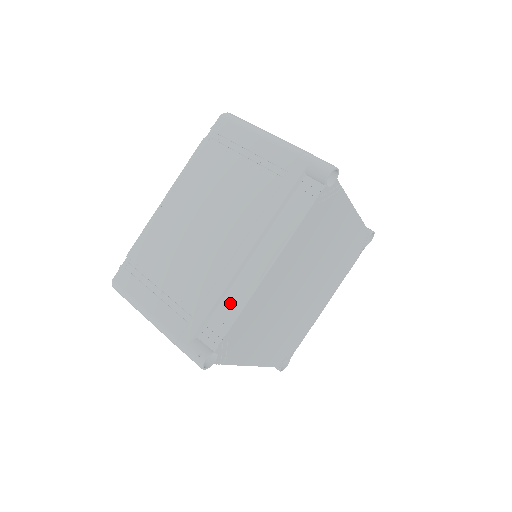
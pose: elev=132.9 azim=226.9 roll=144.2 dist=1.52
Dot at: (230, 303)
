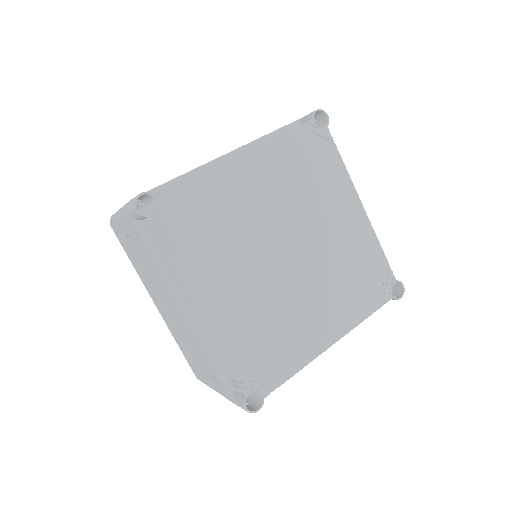
Dot at: occluded
